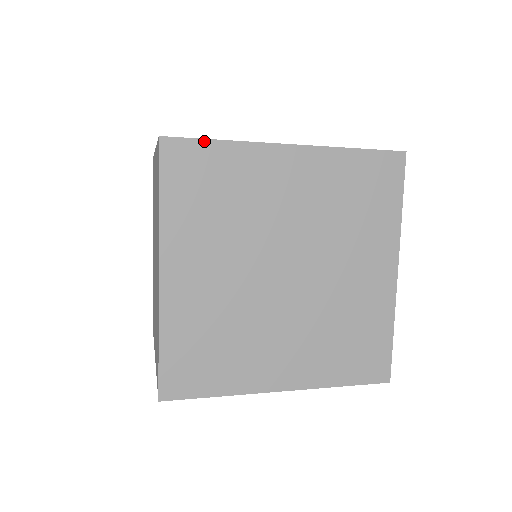
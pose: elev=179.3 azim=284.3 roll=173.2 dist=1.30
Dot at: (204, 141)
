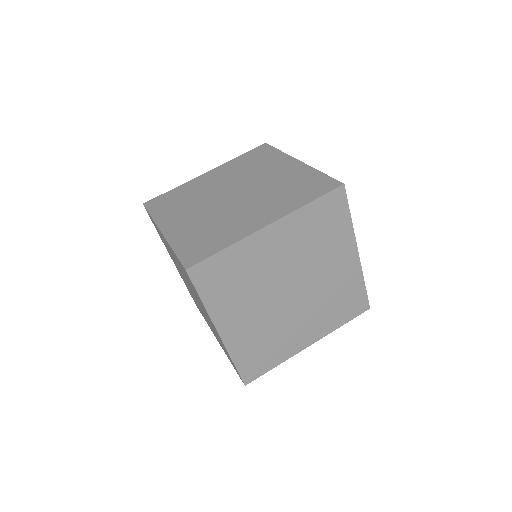
Dot at: (348, 208)
